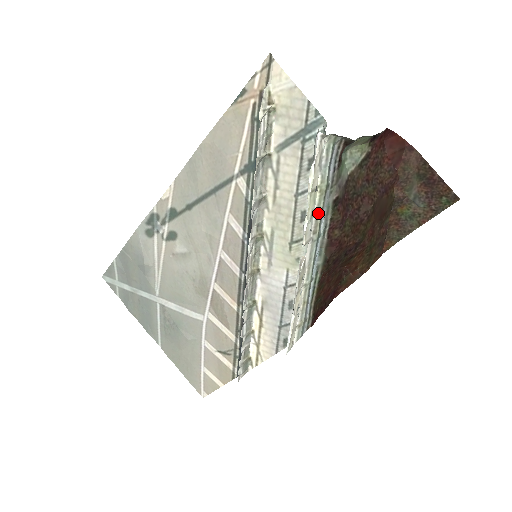
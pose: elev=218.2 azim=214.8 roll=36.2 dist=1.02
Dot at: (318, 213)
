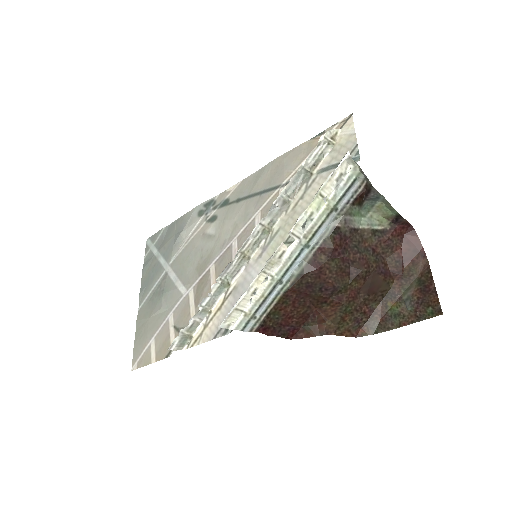
Dot at: (317, 223)
